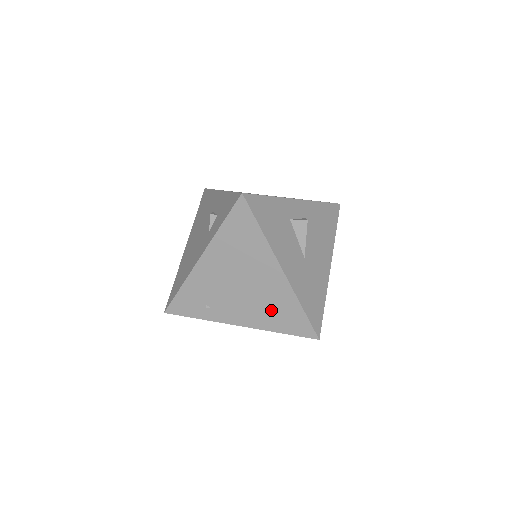
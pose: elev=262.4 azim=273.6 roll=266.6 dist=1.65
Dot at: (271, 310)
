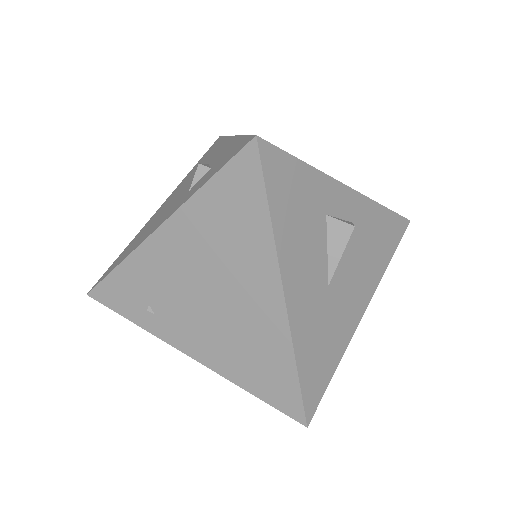
Dot at: (245, 352)
